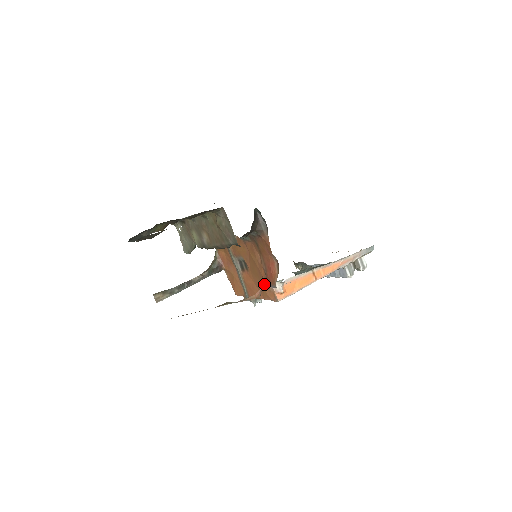
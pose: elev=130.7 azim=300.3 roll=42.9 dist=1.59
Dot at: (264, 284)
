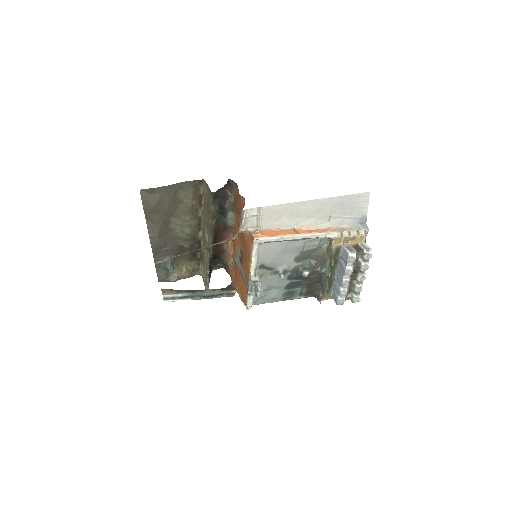
Dot at: (240, 226)
